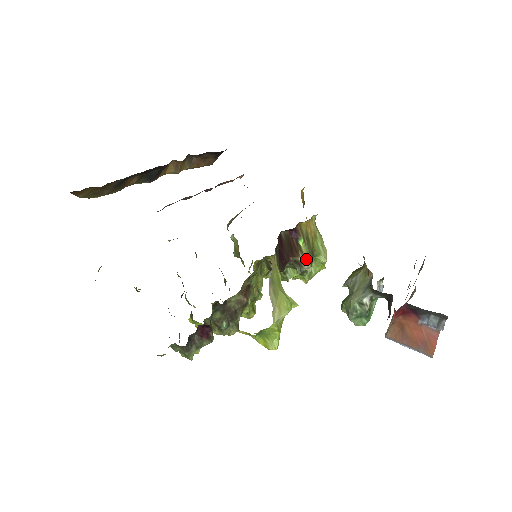
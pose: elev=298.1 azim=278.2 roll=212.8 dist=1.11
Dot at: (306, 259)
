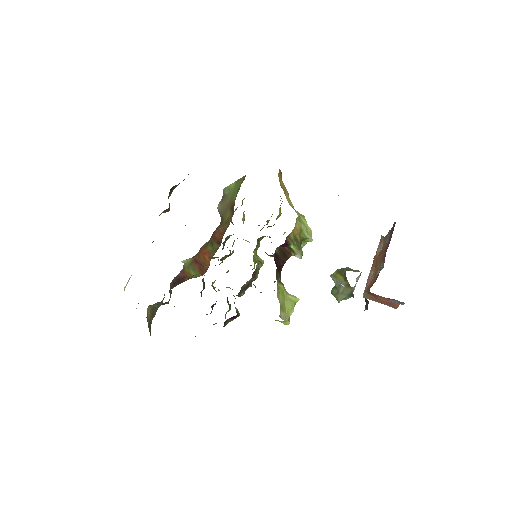
Dot at: (297, 254)
